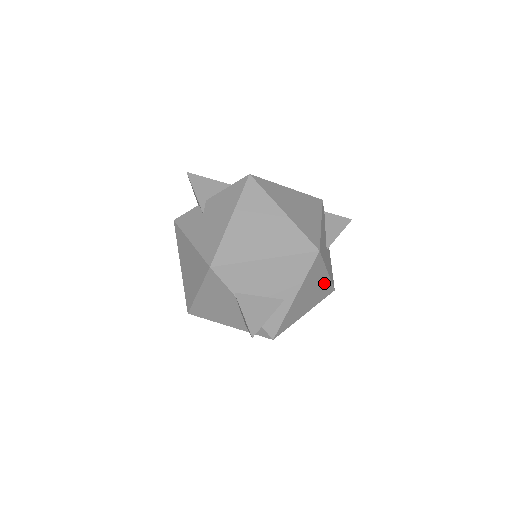
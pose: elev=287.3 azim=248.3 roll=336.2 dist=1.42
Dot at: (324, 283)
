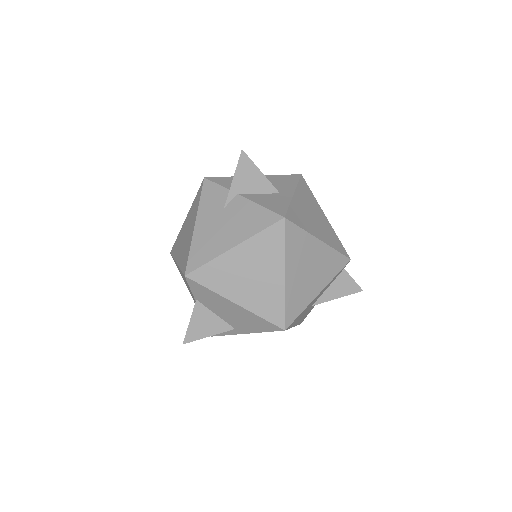
Dot at: occluded
